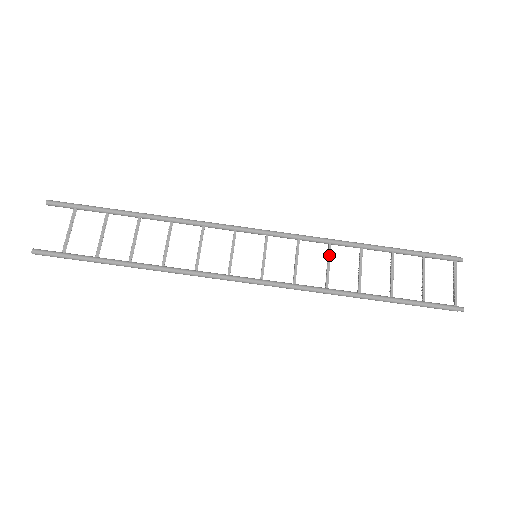
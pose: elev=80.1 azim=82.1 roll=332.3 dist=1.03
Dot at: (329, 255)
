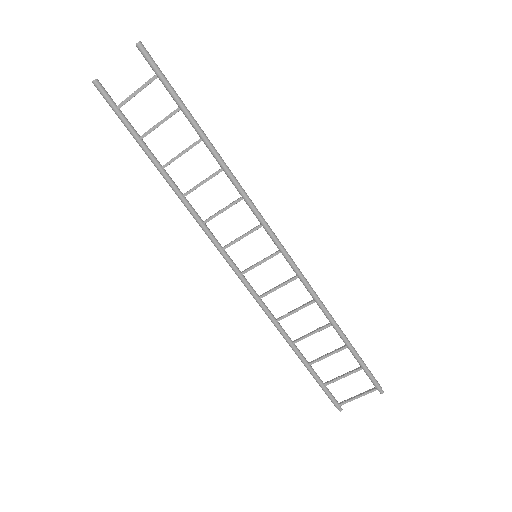
Dot at: (304, 306)
